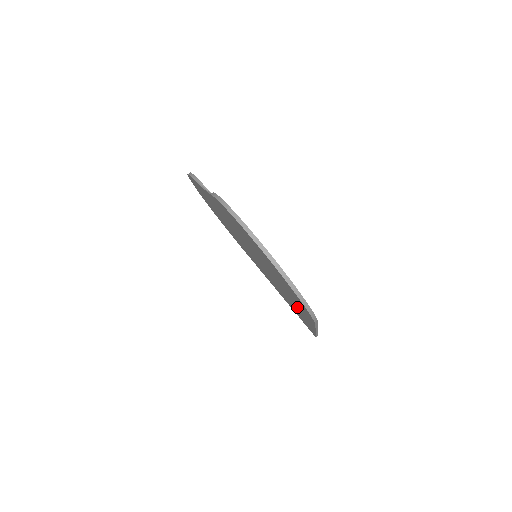
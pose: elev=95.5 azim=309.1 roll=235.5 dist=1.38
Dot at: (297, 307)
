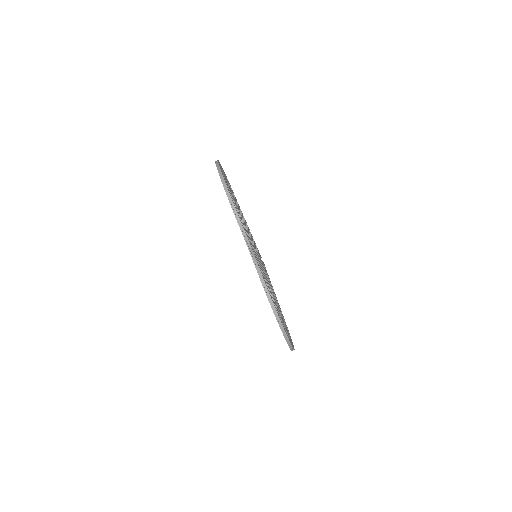
Dot at: occluded
